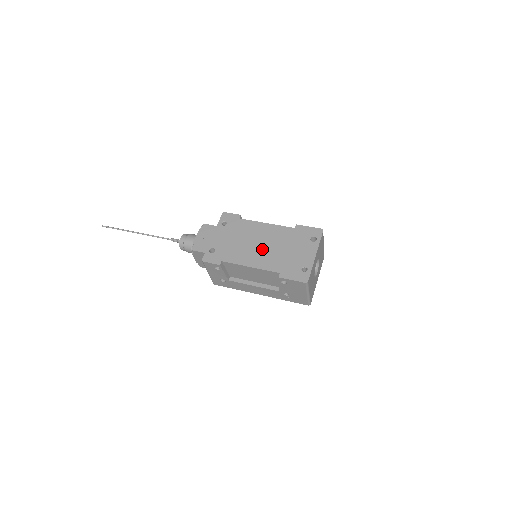
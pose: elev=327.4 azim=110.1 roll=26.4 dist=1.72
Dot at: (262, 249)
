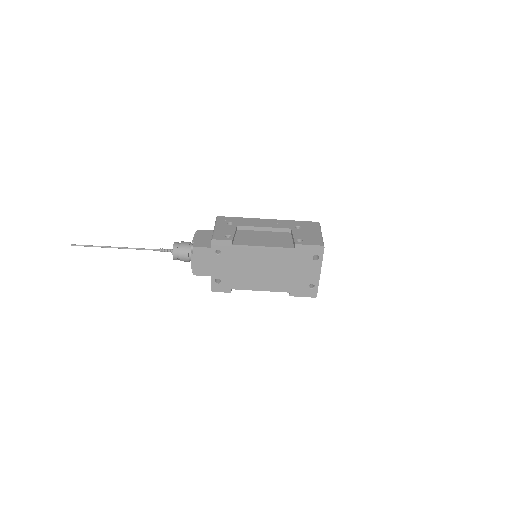
Dot at: (267, 274)
